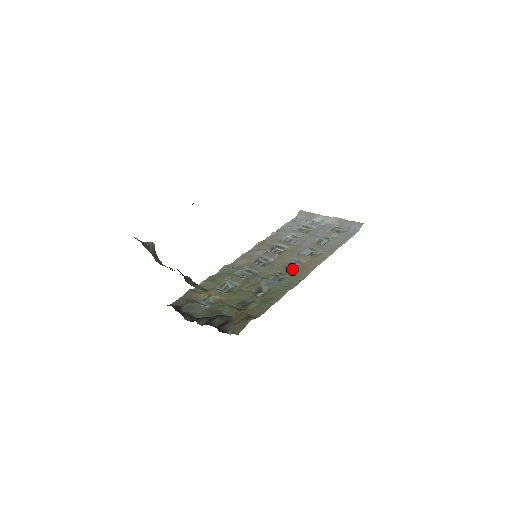
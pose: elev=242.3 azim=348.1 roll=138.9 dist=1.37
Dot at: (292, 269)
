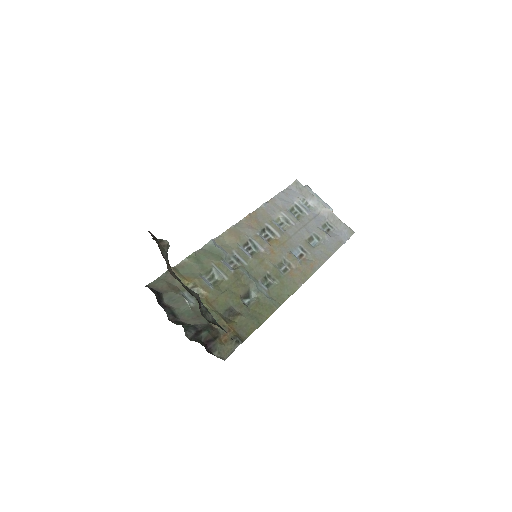
Dot at: (282, 274)
